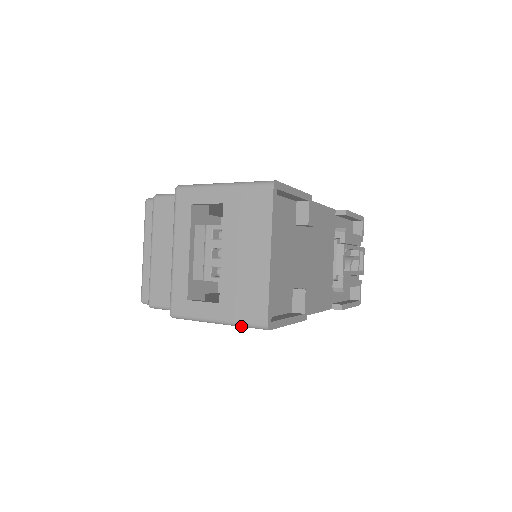
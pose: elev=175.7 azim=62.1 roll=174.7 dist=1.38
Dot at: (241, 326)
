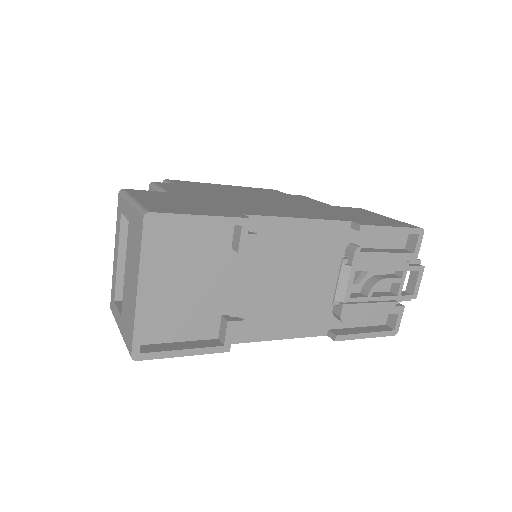
Dot at: occluded
